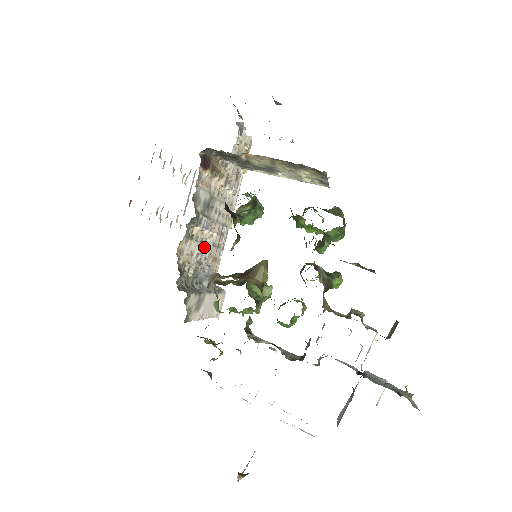
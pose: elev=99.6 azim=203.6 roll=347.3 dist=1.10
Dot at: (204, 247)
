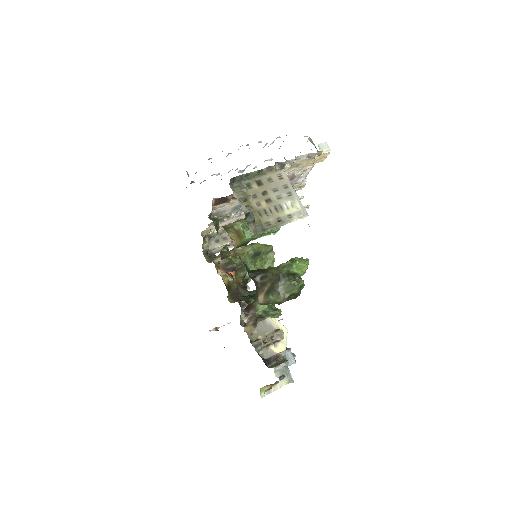
Dot at: occluded
